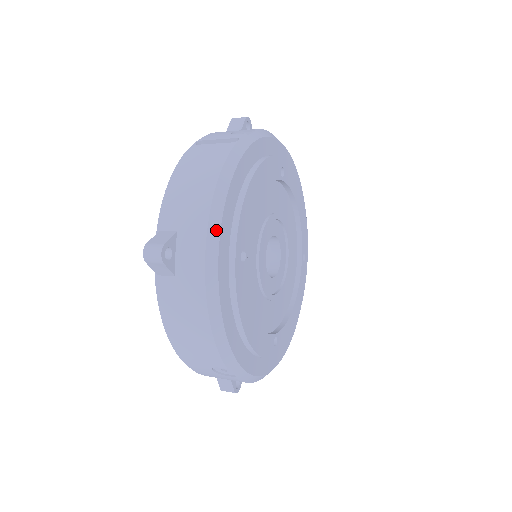
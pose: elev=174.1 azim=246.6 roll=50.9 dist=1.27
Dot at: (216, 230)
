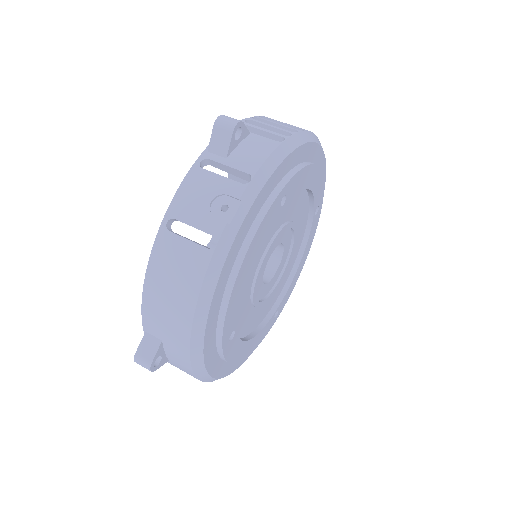
Dot at: (199, 352)
